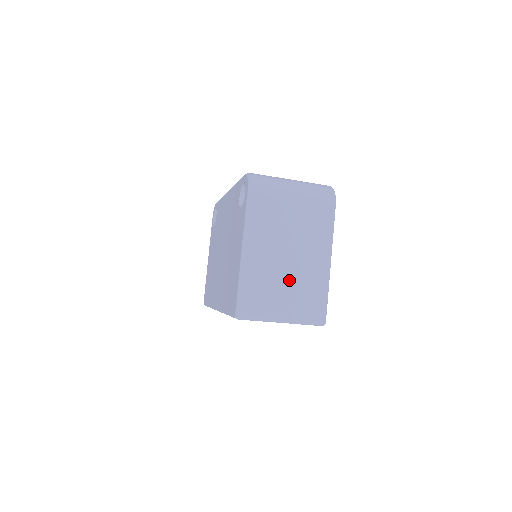
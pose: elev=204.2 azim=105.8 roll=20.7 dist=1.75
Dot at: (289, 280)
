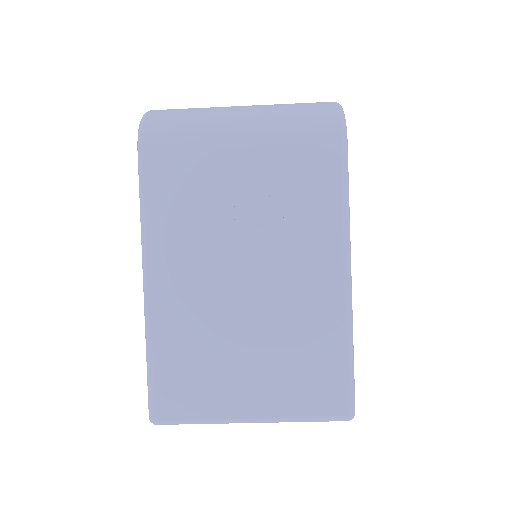
Dot at: (254, 331)
